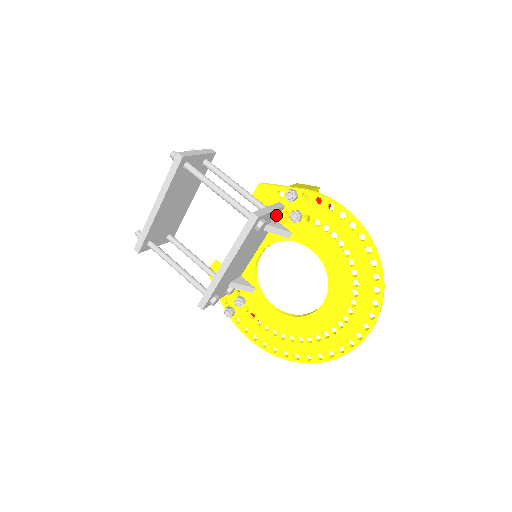
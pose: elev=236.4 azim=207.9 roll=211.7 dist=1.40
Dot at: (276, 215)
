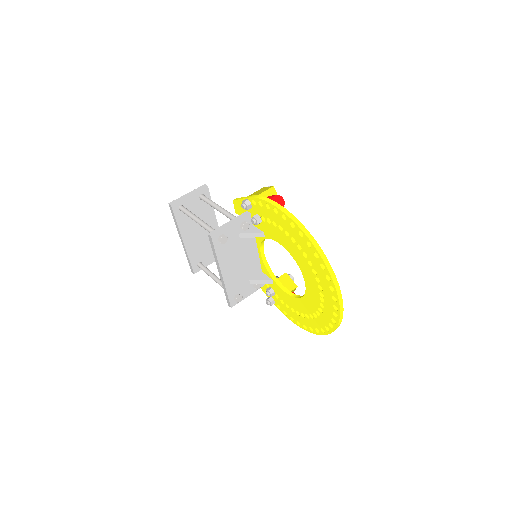
Dot at: (241, 224)
